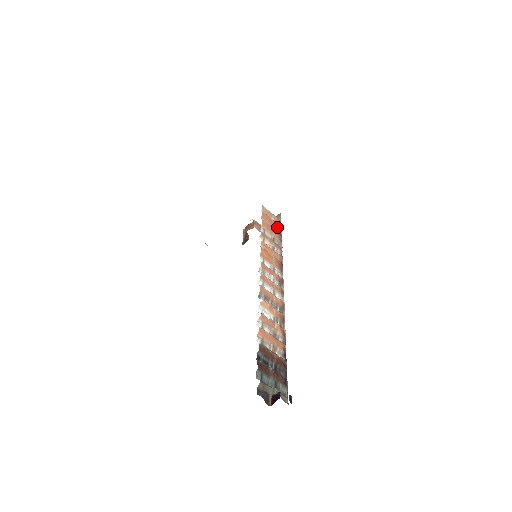
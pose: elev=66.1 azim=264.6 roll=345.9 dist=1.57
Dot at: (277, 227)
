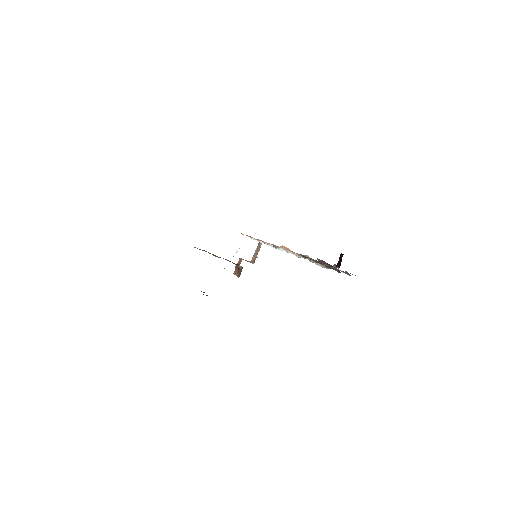
Dot at: occluded
